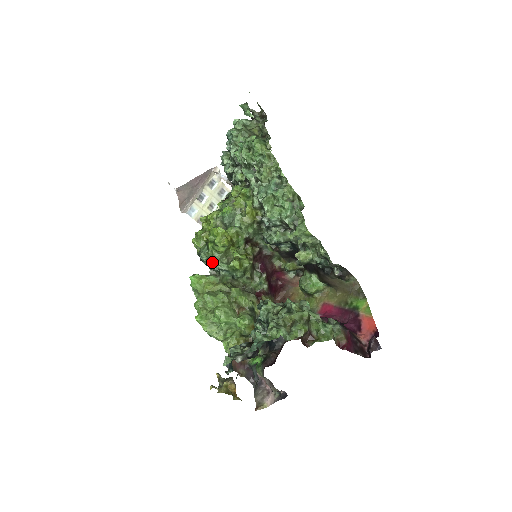
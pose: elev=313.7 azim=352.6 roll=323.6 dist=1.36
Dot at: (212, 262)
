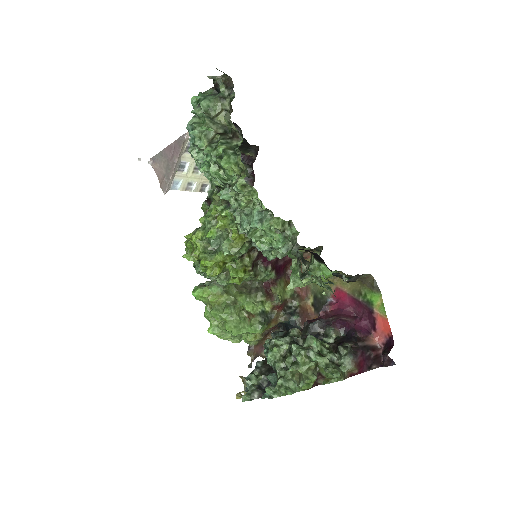
Dot at: occluded
